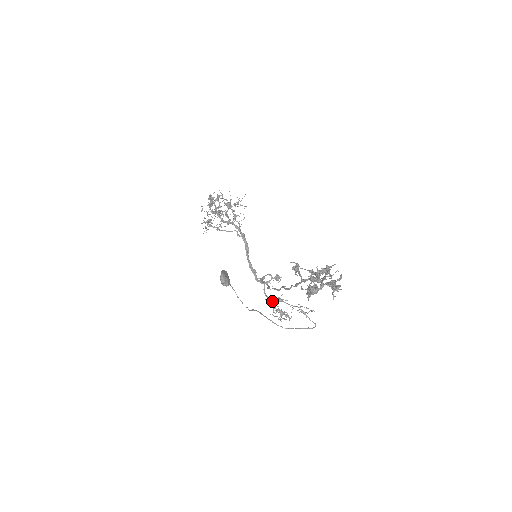
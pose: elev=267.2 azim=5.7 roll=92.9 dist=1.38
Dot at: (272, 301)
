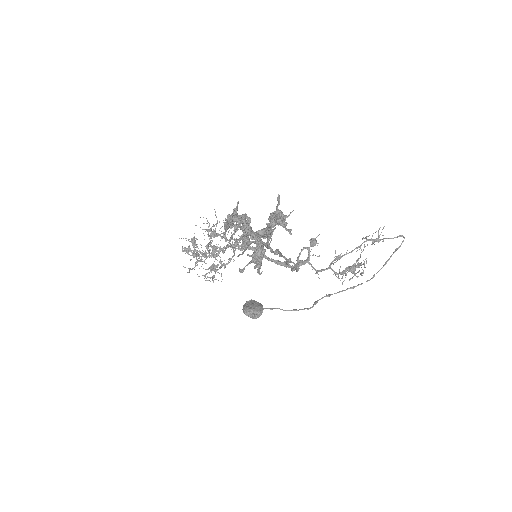
Dot at: occluded
